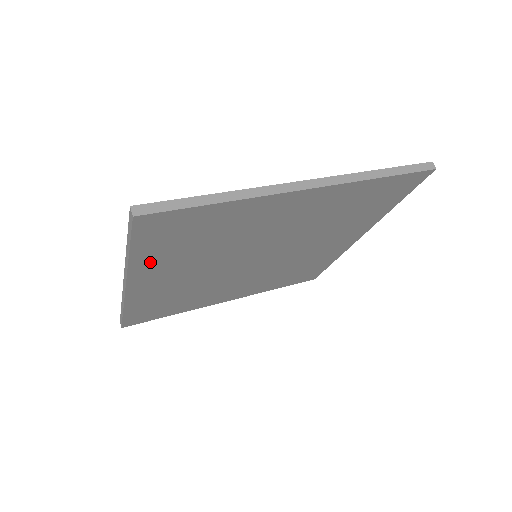
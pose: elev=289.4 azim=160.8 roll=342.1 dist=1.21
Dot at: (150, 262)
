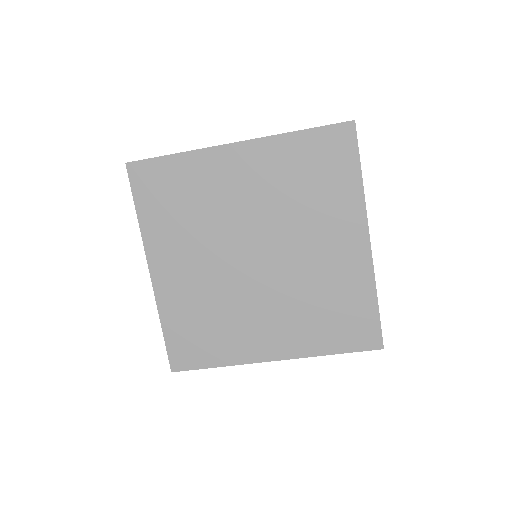
Dot at: (155, 230)
